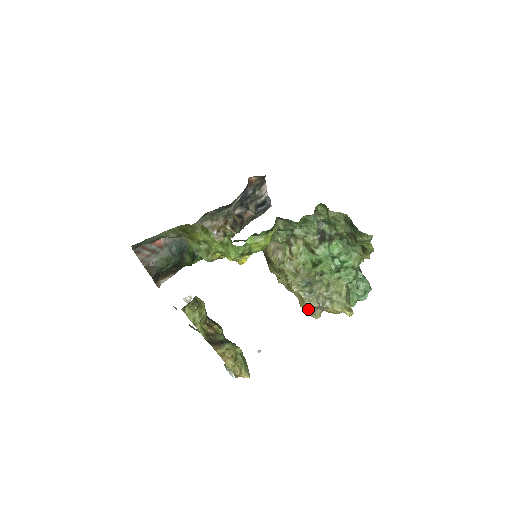
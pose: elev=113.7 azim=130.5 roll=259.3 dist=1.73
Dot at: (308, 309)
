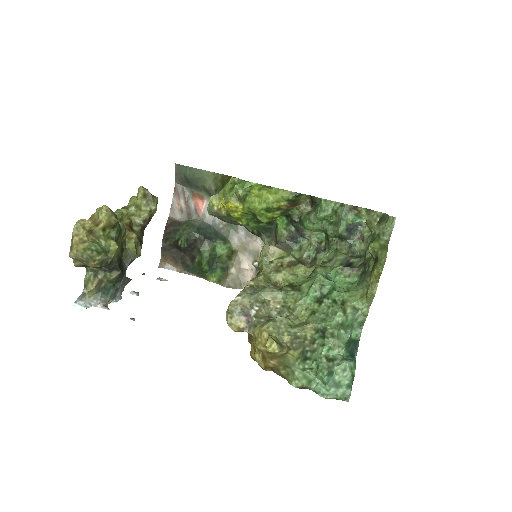
Dot at: (232, 300)
